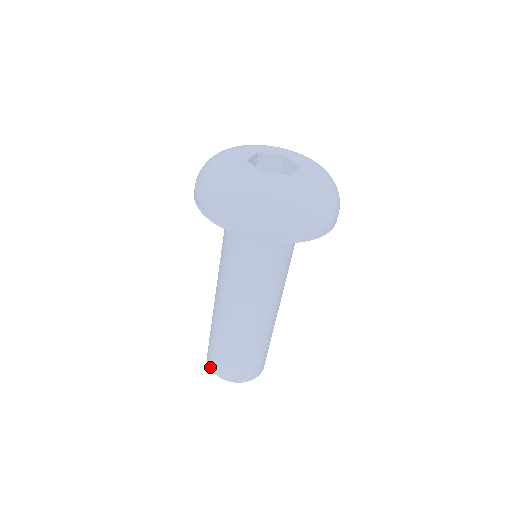
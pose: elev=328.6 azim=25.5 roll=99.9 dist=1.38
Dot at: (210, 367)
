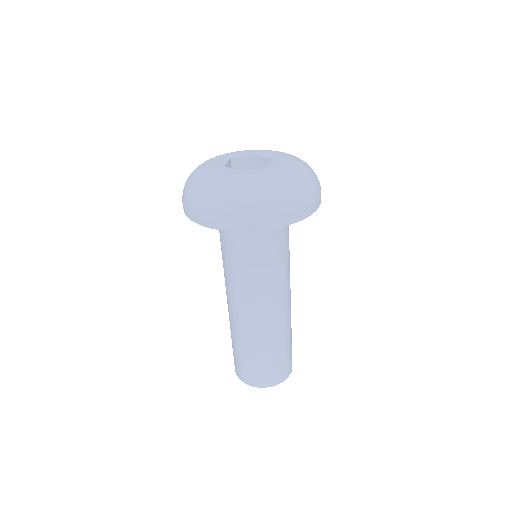
Dot at: (243, 381)
